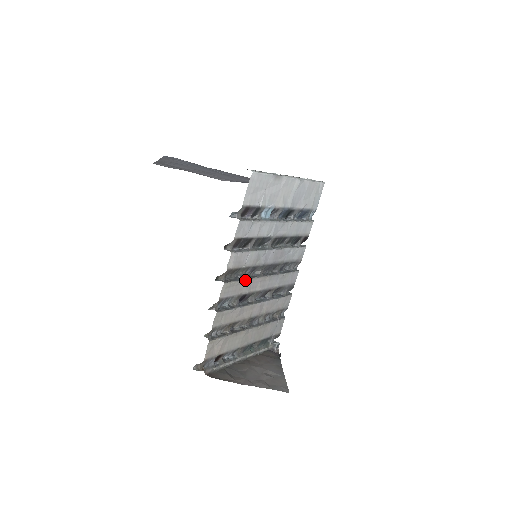
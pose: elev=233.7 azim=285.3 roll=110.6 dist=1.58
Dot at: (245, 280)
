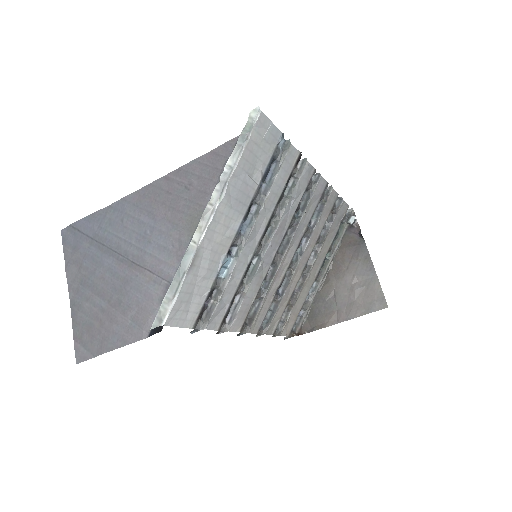
Dot at: (266, 295)
